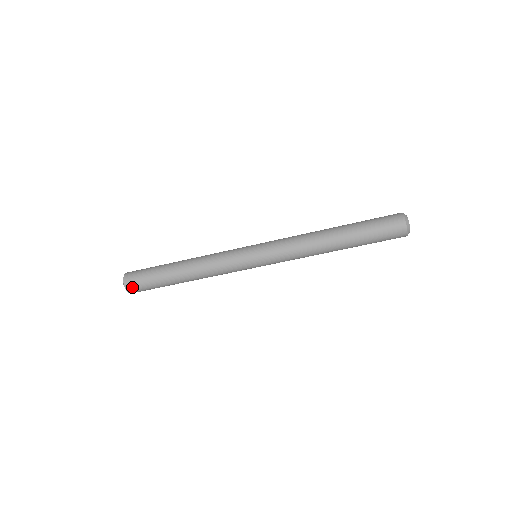
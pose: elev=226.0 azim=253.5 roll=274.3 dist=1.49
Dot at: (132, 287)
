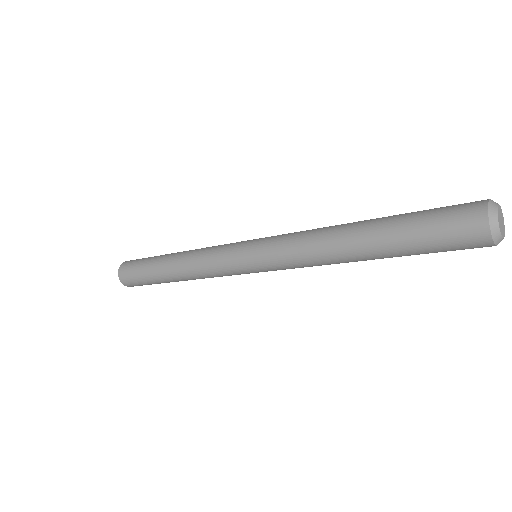
Dot at: occluded
